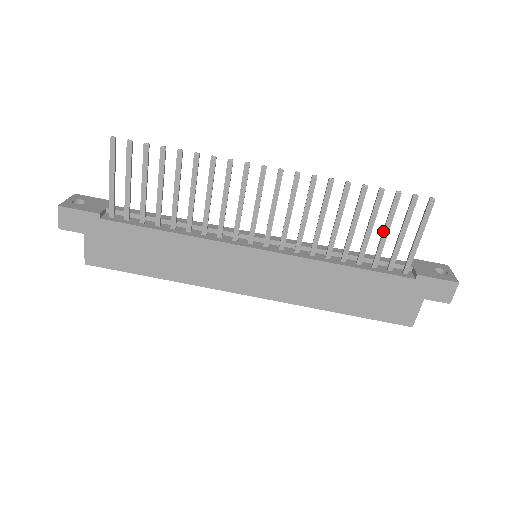
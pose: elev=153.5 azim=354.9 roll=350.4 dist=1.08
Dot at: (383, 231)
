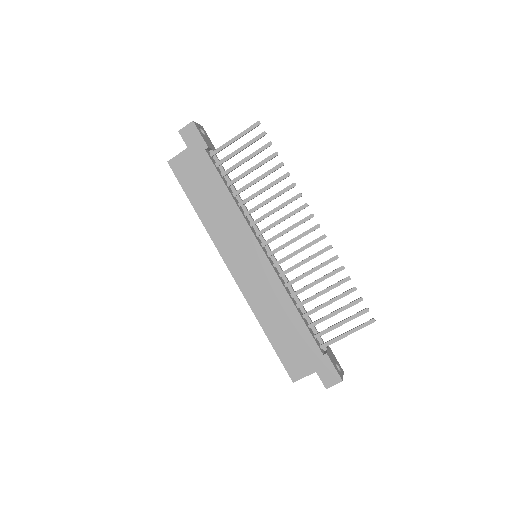
Dot at: (334, 311)
